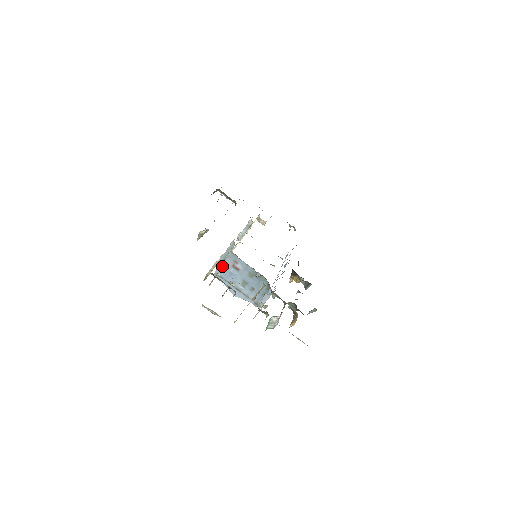
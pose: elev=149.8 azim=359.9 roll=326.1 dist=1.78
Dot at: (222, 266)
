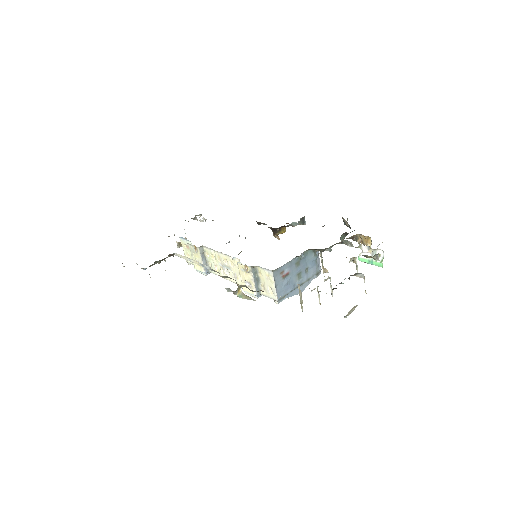
Dot at: (277, 290)
